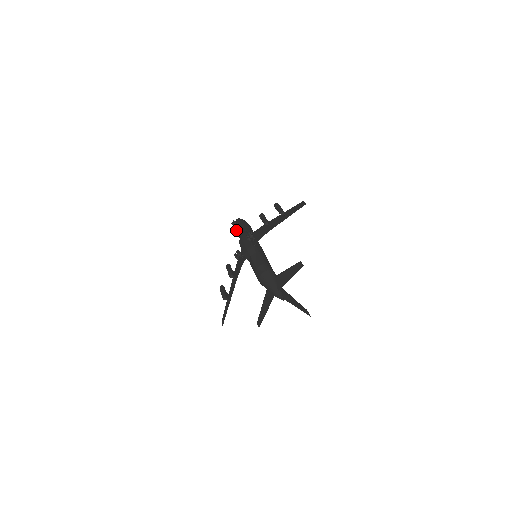
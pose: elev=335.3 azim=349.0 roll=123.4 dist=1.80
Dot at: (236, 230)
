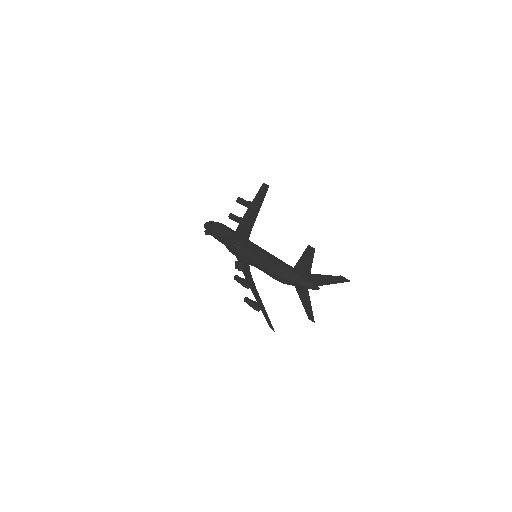
Dot at: occluded
